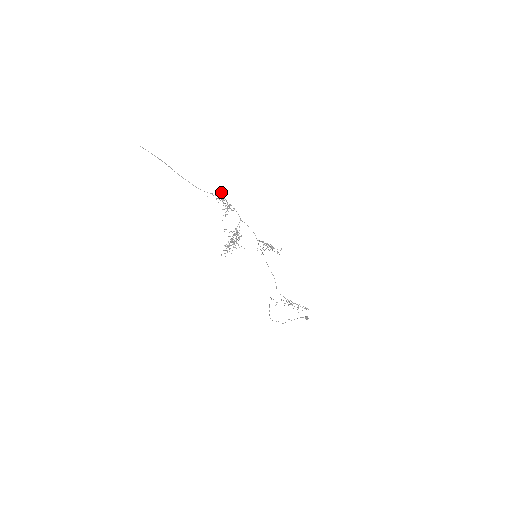
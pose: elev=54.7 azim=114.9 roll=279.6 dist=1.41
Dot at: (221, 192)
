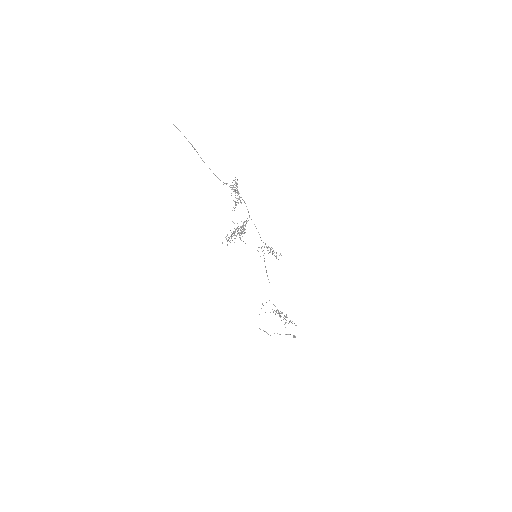
Dot at: (236, 184)
